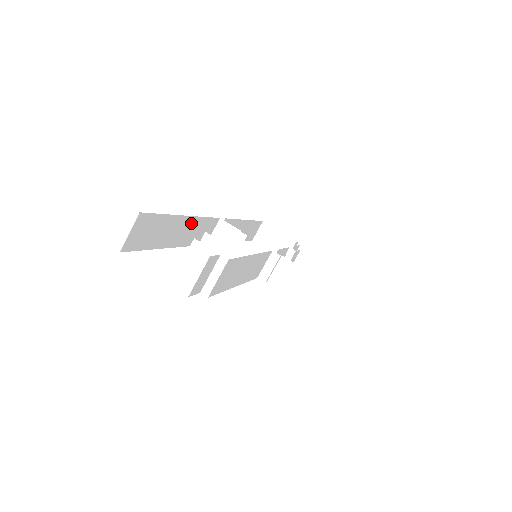
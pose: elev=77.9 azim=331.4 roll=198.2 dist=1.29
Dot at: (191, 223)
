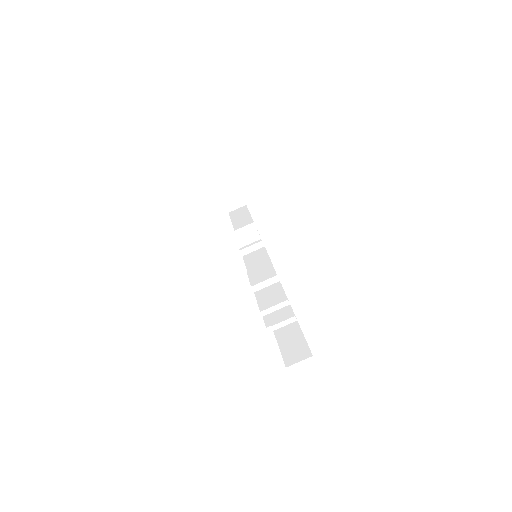
Dot at: occluded
